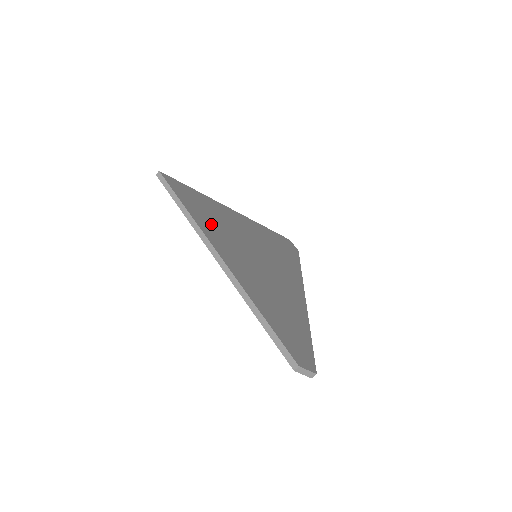
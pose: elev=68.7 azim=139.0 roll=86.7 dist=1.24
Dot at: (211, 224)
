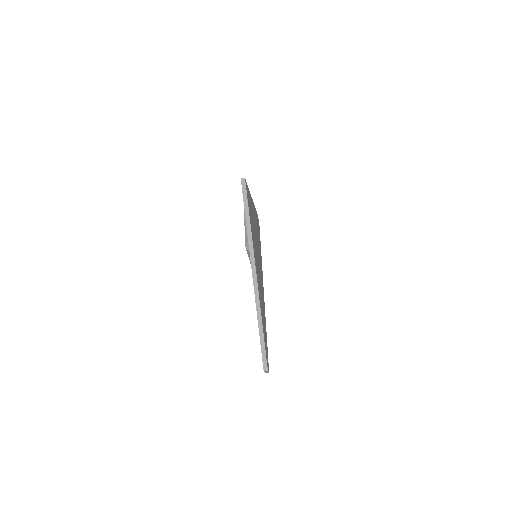
Dot at: (253, 236)
